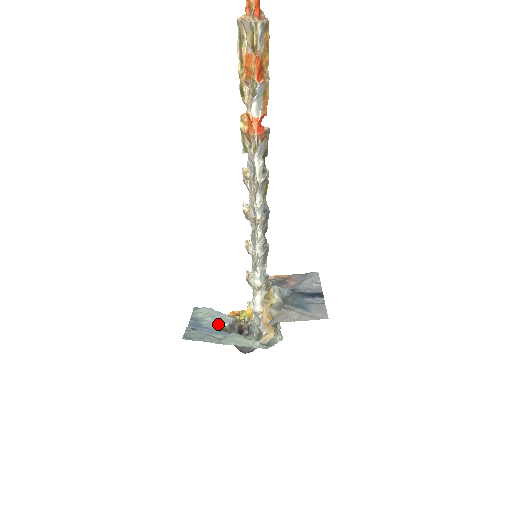
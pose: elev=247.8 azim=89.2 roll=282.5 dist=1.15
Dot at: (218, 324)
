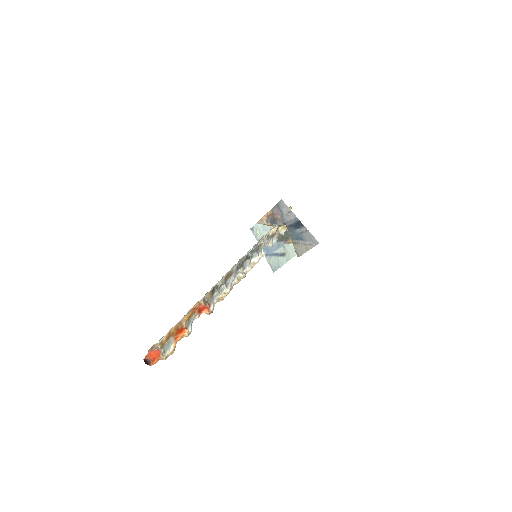
Dot at: occluded
